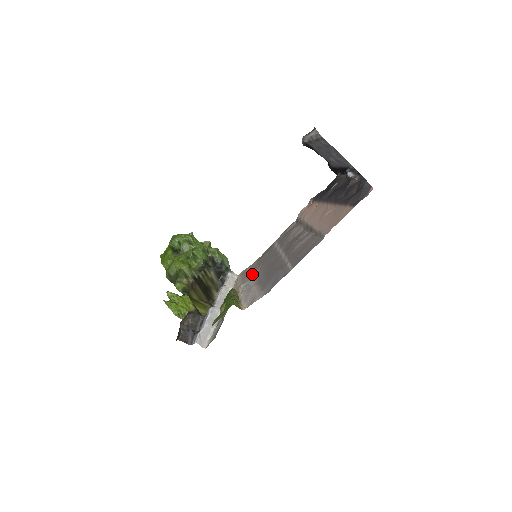
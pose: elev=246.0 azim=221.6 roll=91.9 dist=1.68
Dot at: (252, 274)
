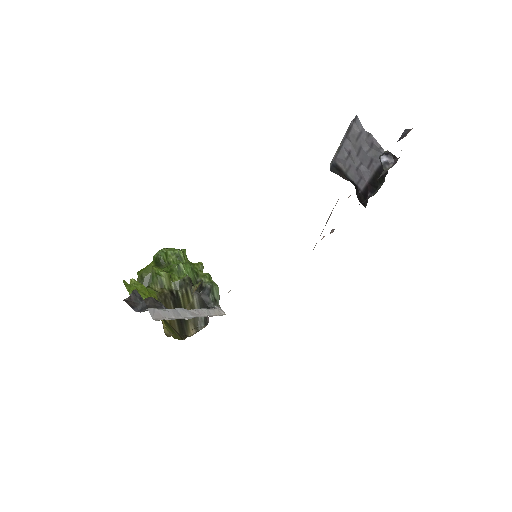
Dot at: occluded
